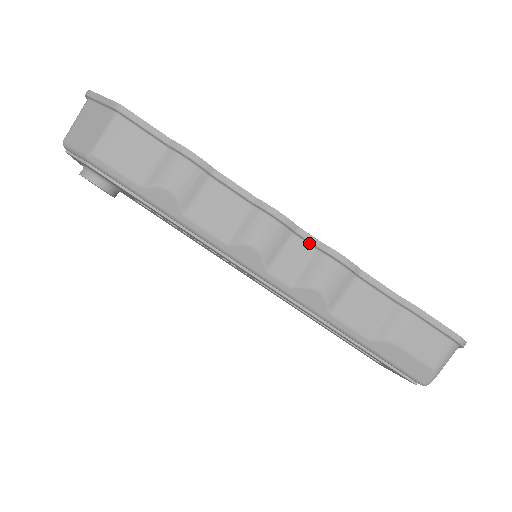
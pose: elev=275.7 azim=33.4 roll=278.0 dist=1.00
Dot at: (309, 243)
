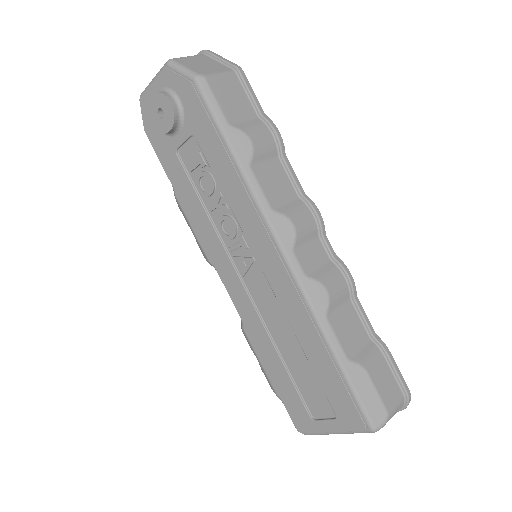
Dot at: (327, 252)
